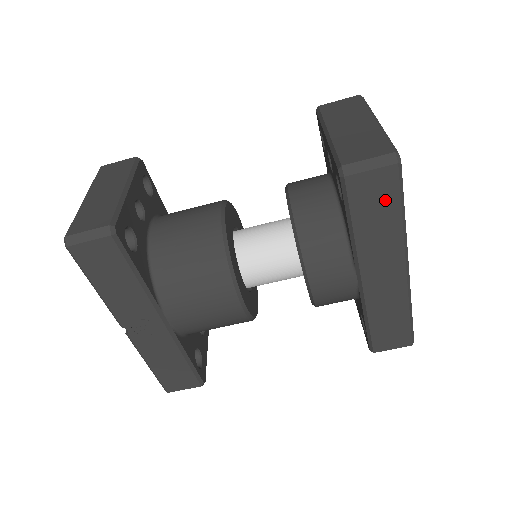
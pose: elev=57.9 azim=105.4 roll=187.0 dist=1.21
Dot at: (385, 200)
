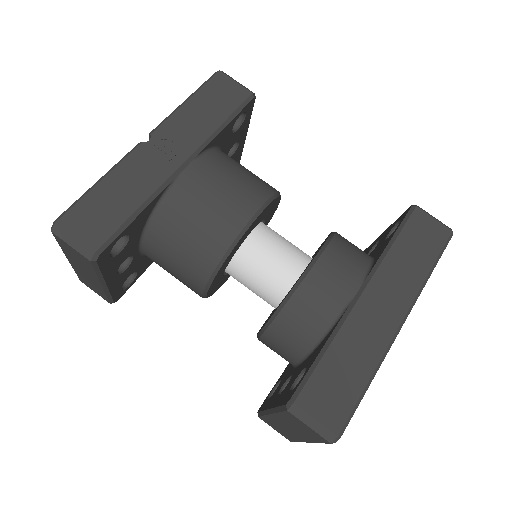
Dot at: (428, 246)
